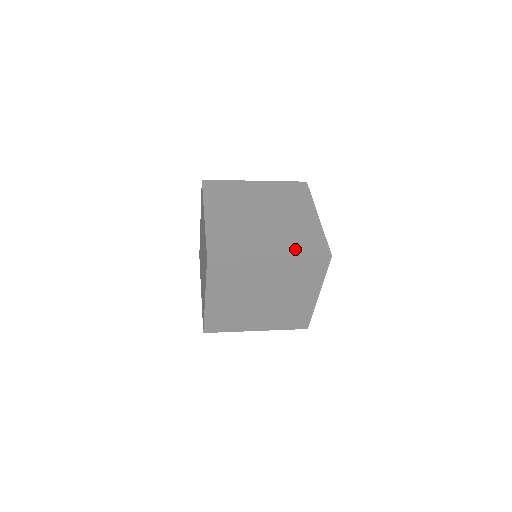
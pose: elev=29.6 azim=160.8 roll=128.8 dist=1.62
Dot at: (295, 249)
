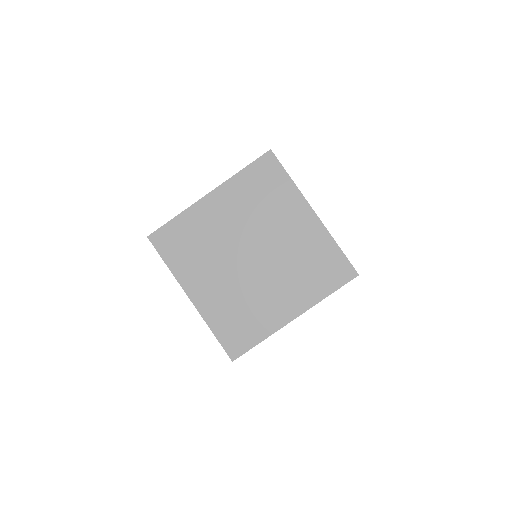
Dot at: occluded
